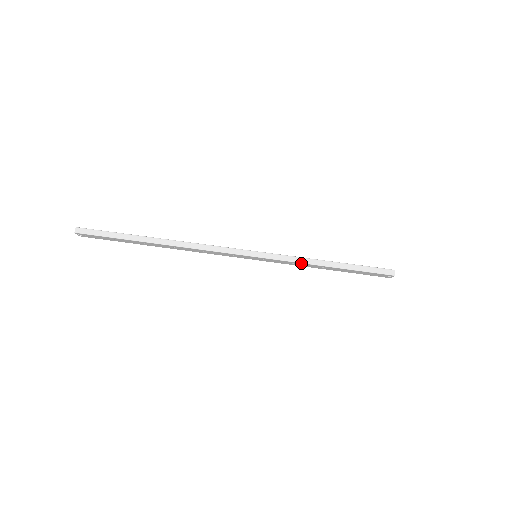
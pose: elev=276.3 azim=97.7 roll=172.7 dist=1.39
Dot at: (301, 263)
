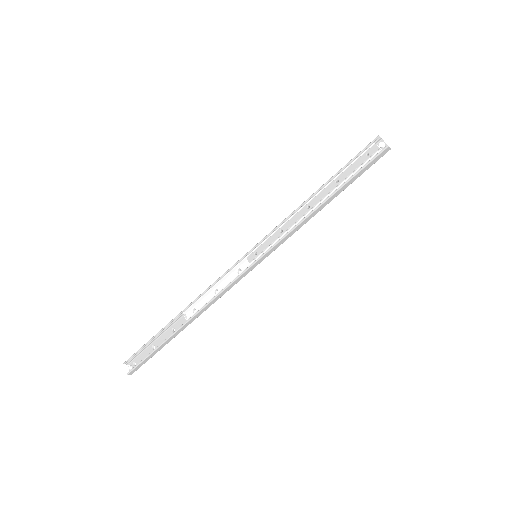
Dot at: (299, 228)
